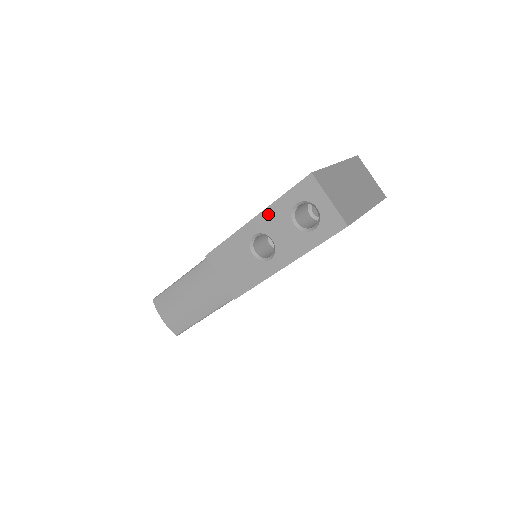
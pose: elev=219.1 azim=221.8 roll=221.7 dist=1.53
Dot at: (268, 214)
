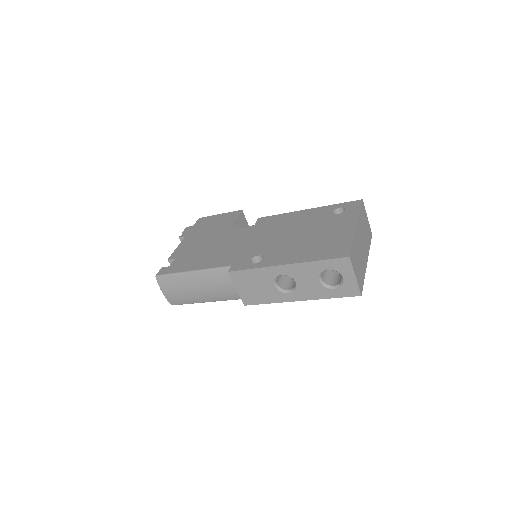
Dot at: (300, 267)
